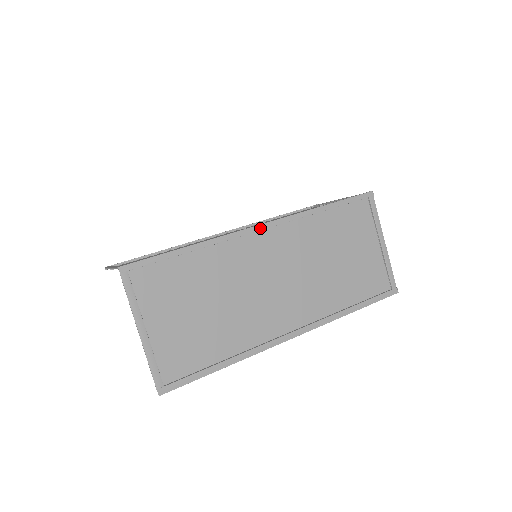
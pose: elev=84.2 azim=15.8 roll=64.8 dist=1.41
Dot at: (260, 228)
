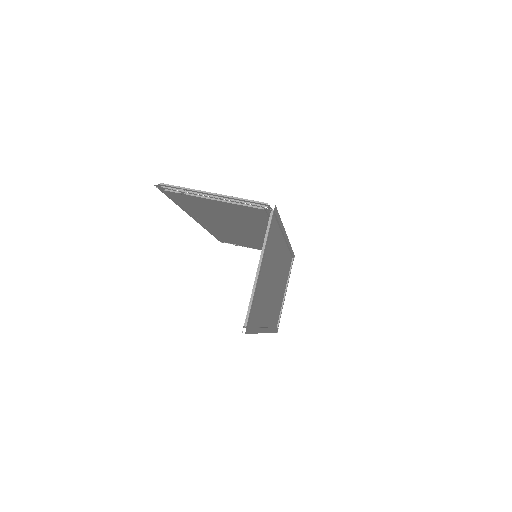
Dot at: occluded
